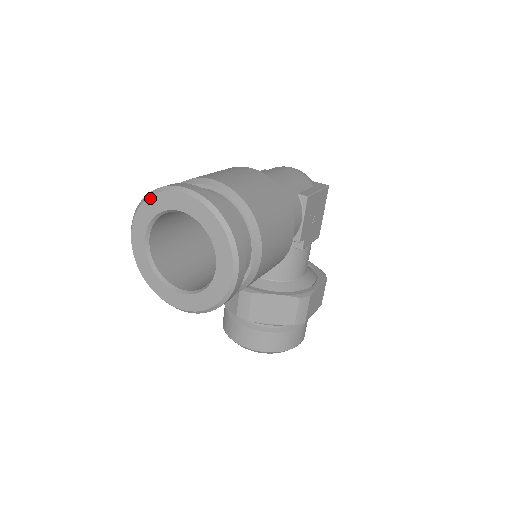
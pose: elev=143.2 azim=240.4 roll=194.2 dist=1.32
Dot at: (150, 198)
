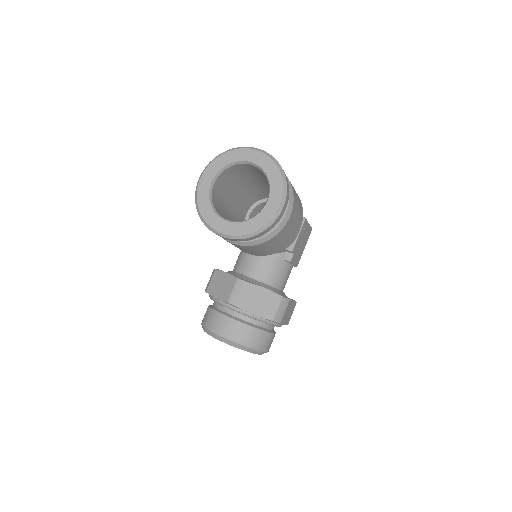
Dot at: (228, 152)
